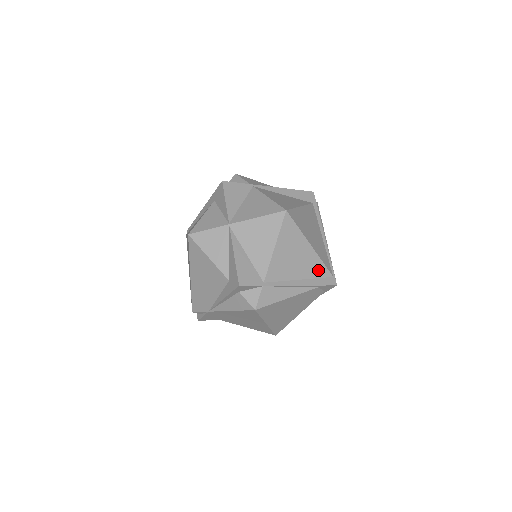
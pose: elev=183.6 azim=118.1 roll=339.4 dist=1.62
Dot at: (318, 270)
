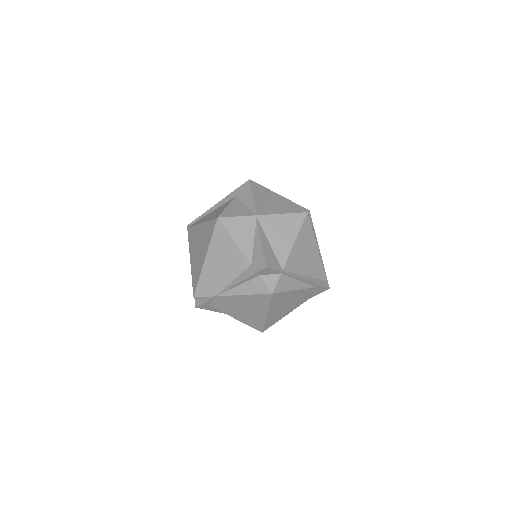
Dot at: (318, 272)
